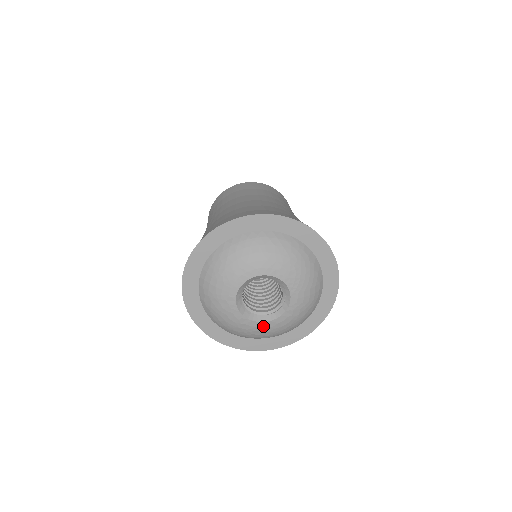
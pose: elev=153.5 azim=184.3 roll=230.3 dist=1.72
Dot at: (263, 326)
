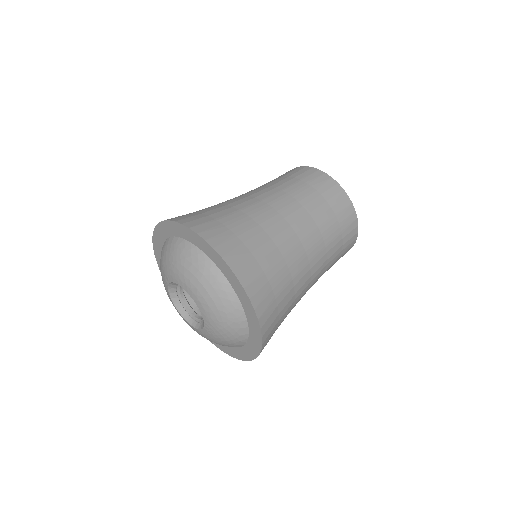
Dot at: (178, 312)
